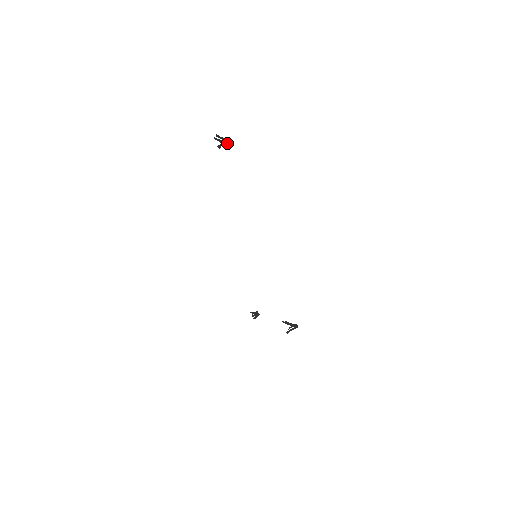
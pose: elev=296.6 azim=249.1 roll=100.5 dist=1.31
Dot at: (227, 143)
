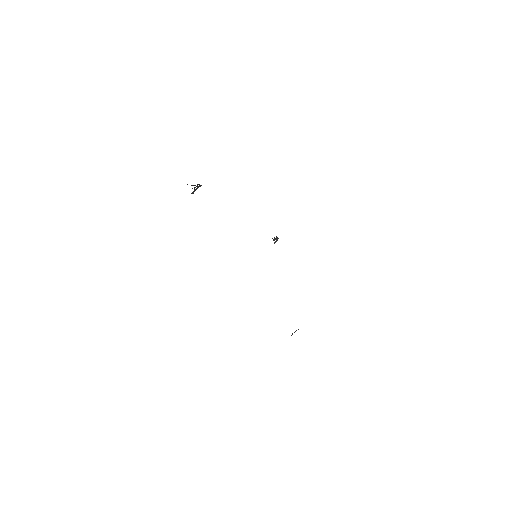
Dot at: (200, 186)
